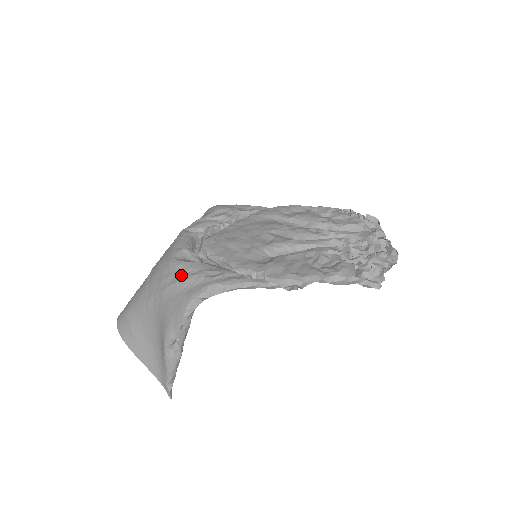
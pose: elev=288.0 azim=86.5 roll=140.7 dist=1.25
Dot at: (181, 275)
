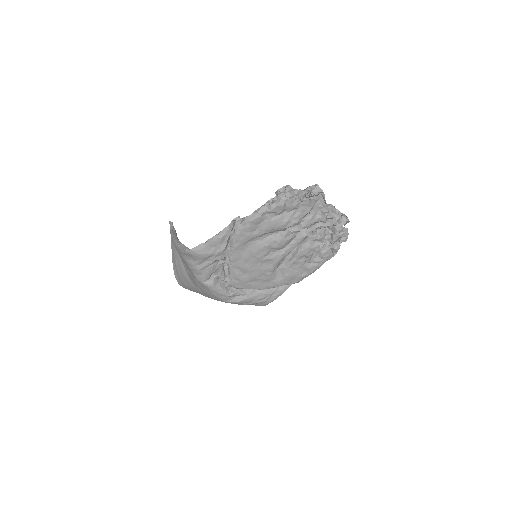
Dot at: (242, 304)
